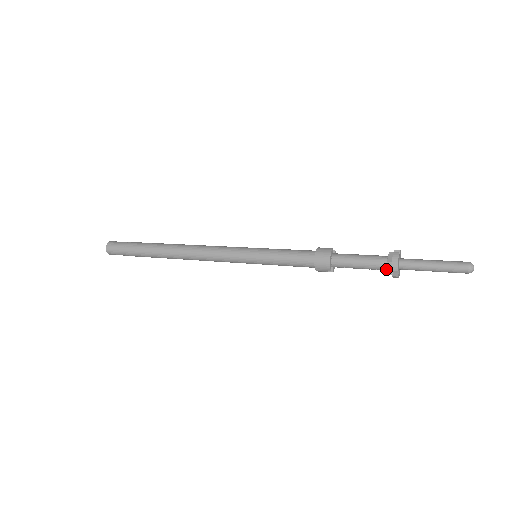
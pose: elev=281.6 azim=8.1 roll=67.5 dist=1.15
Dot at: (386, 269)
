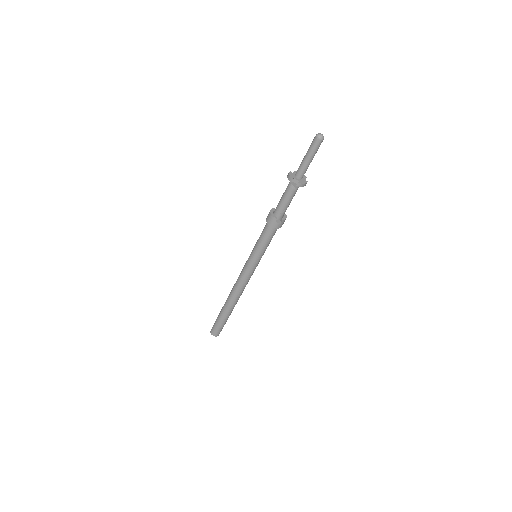
Dot at: (294, 187)
